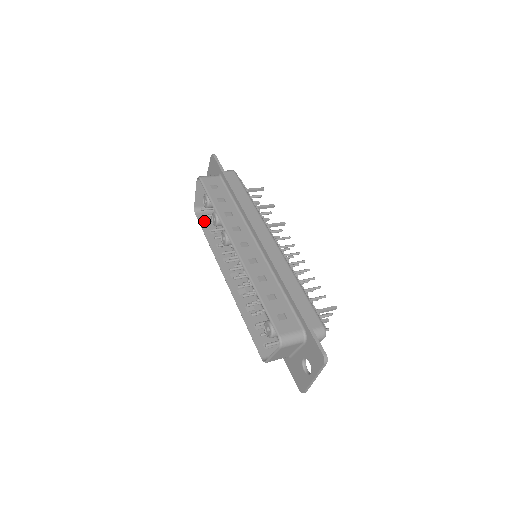
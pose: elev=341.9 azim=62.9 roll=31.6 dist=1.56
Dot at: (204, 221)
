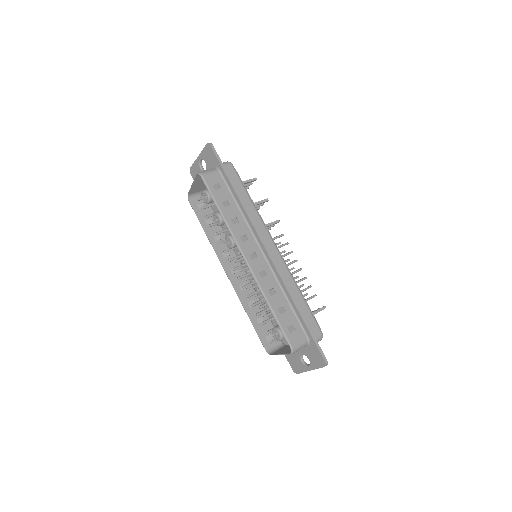
Dot at: (198, 209)
